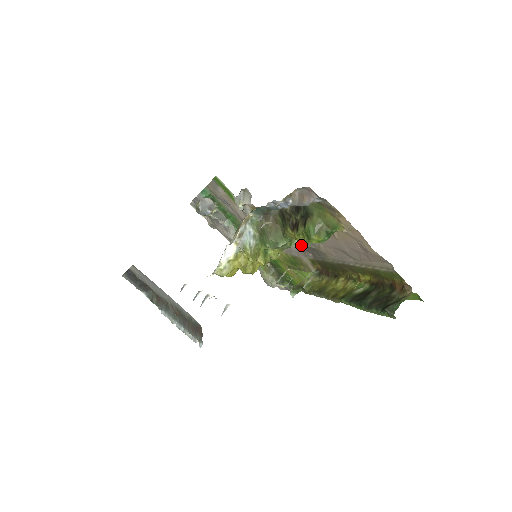
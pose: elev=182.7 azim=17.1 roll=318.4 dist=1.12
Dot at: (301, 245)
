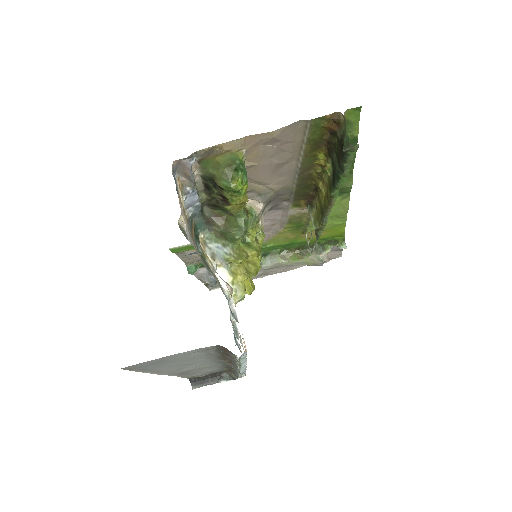
Dot at: (262, 206)
